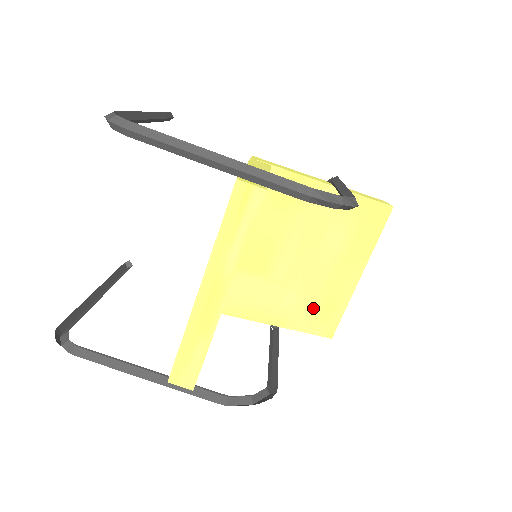
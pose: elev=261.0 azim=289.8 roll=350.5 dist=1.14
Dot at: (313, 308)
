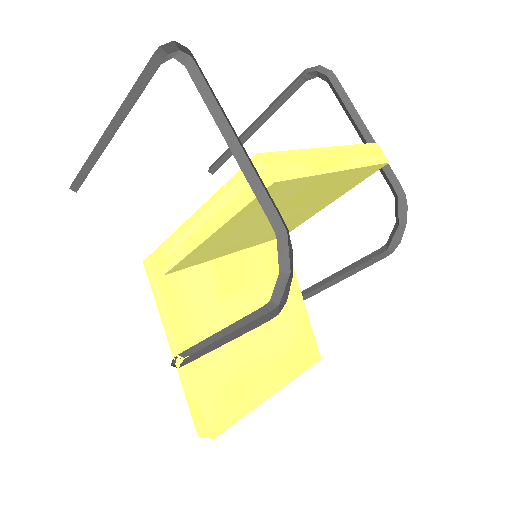
Dot at: (227, 378)
